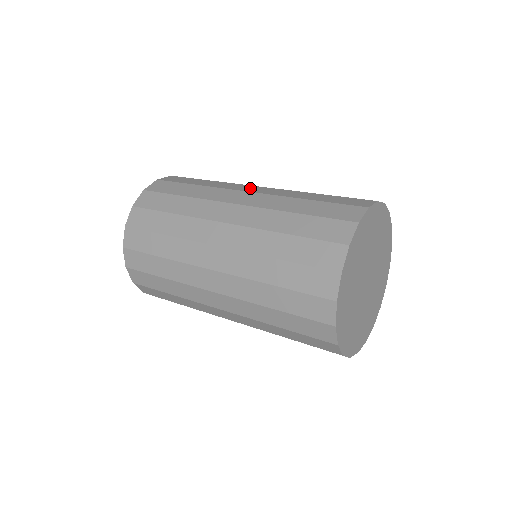
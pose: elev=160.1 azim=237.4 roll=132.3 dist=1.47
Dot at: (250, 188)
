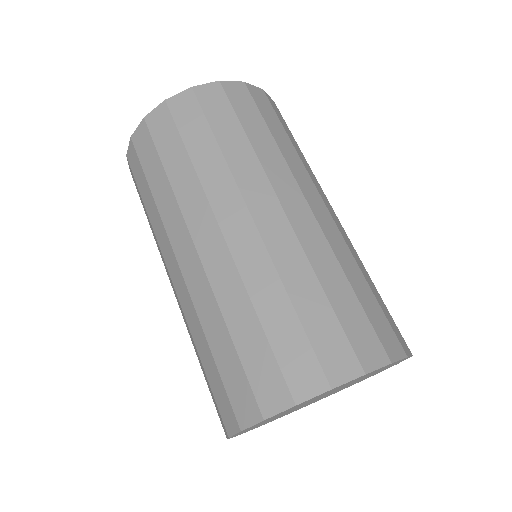
Dot at: (205, 233)
